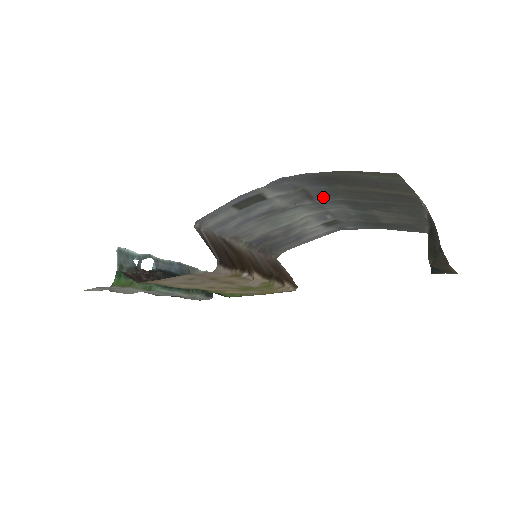
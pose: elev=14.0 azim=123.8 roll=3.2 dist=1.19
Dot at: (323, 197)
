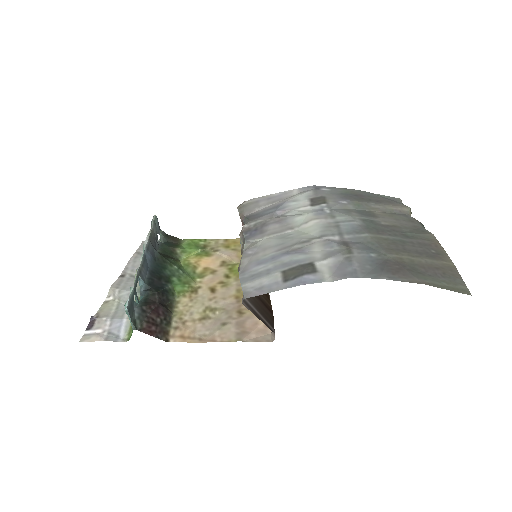
Dot at: (357, 242)
